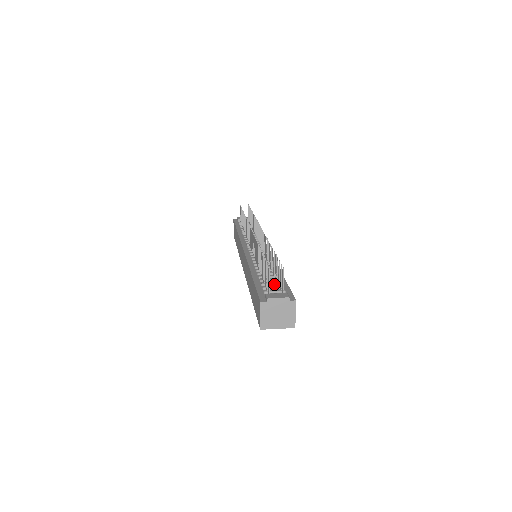
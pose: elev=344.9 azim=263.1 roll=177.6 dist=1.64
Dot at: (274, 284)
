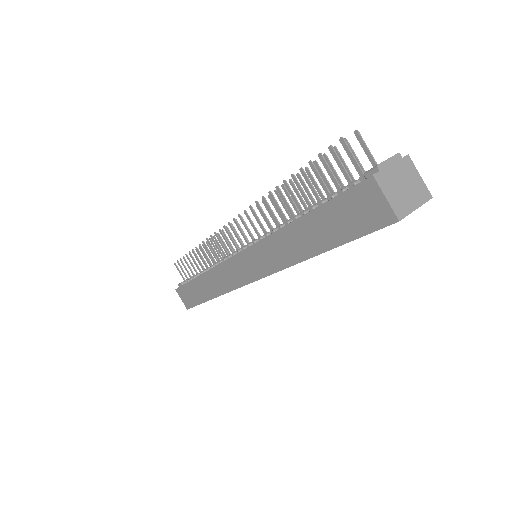
Dot at: occluded
